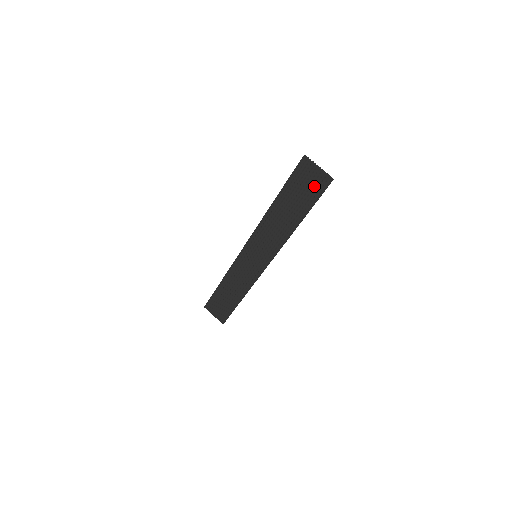
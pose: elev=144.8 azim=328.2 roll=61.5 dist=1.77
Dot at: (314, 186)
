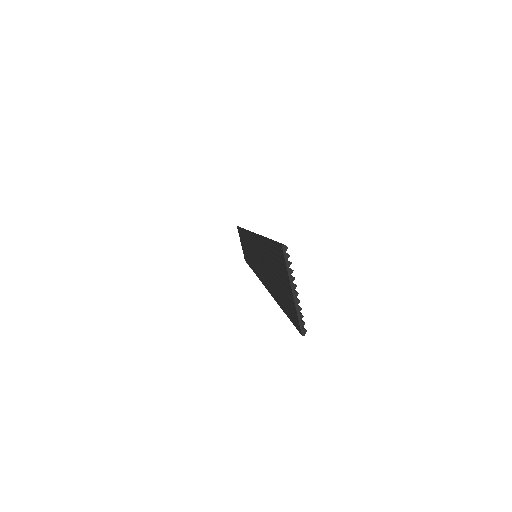
Dot at: (288, 299)
